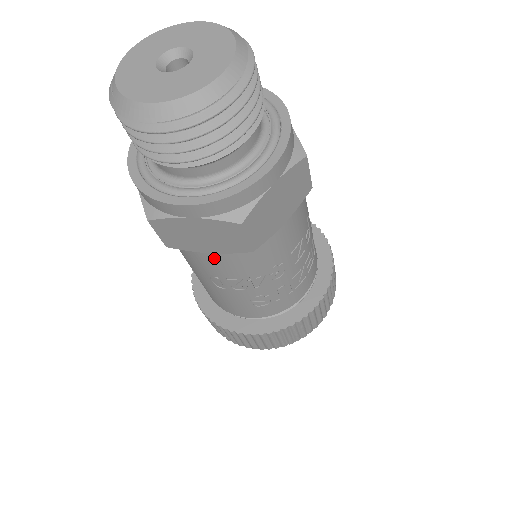
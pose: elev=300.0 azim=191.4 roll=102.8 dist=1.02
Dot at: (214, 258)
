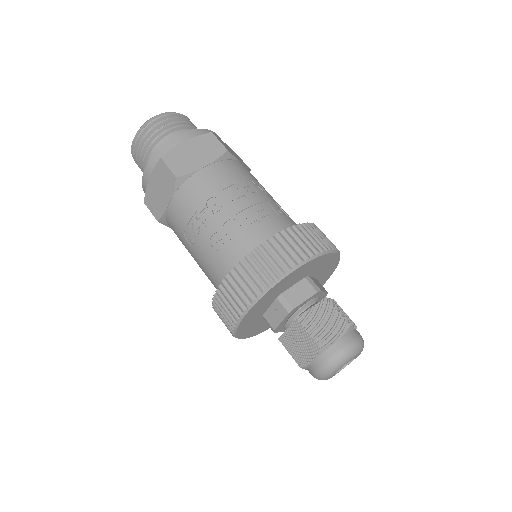
Dot at: (173, 208)
